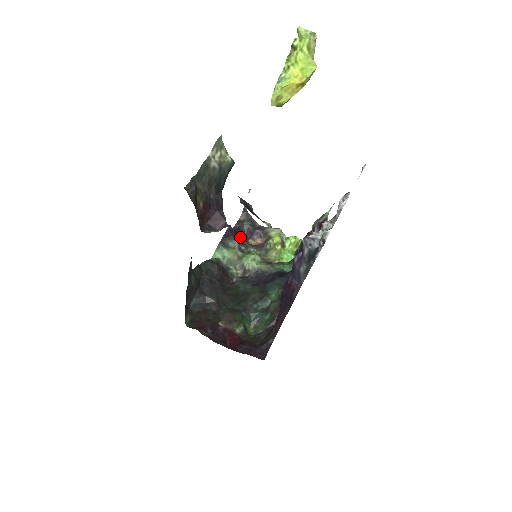
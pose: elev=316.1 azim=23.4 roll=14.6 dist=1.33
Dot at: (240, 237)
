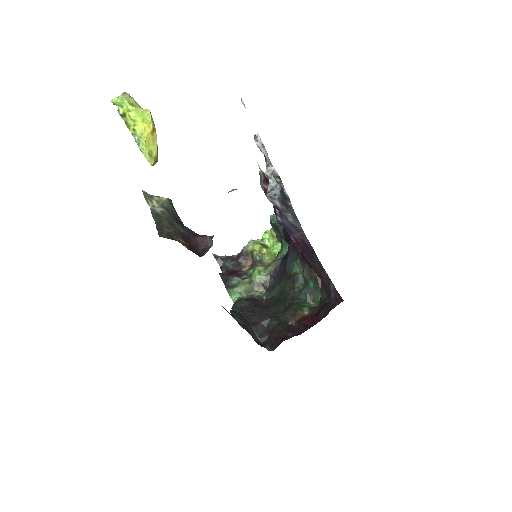
Dot at: (234, 274)
